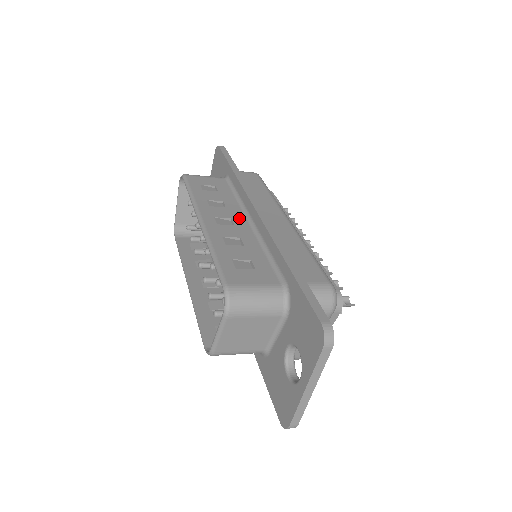
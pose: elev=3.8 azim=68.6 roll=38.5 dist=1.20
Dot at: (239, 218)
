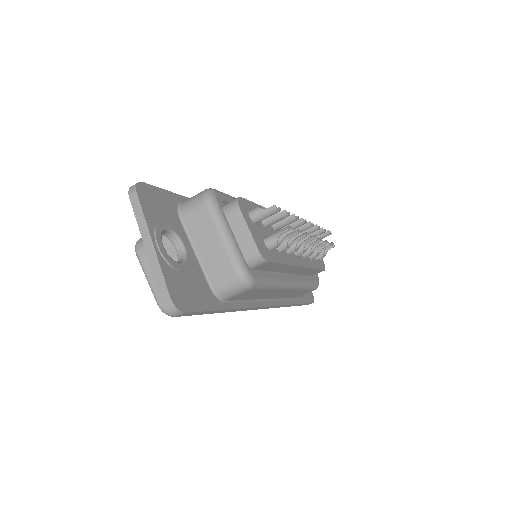
Dot at: occluded
